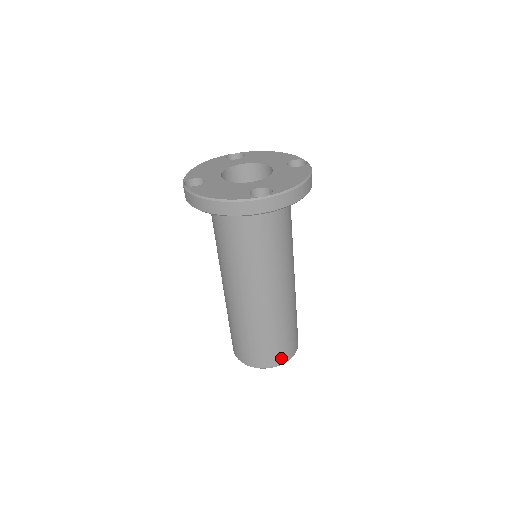
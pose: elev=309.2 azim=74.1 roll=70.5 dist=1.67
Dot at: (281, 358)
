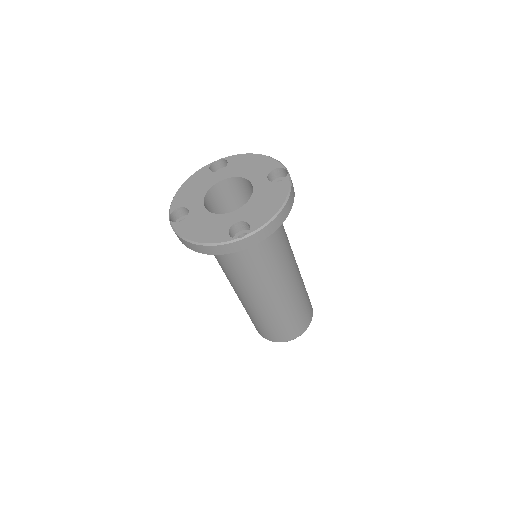
Dot at: (296, 333)
